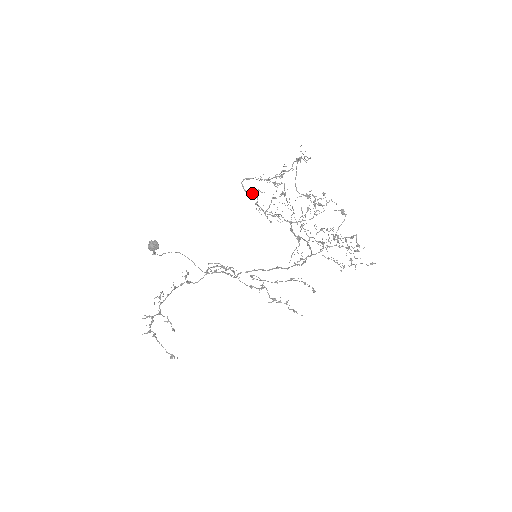
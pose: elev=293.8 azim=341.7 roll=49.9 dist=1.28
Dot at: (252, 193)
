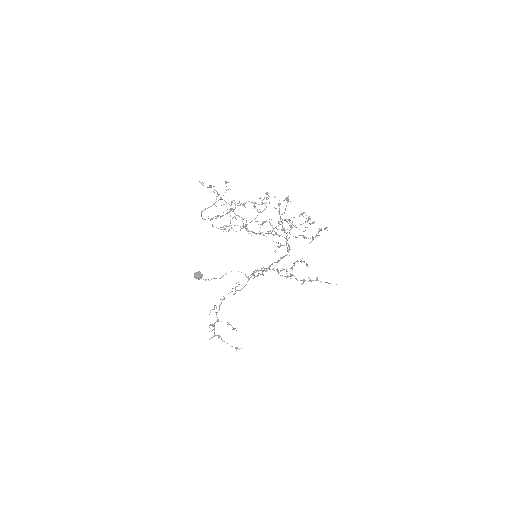
Dot at: occluded
